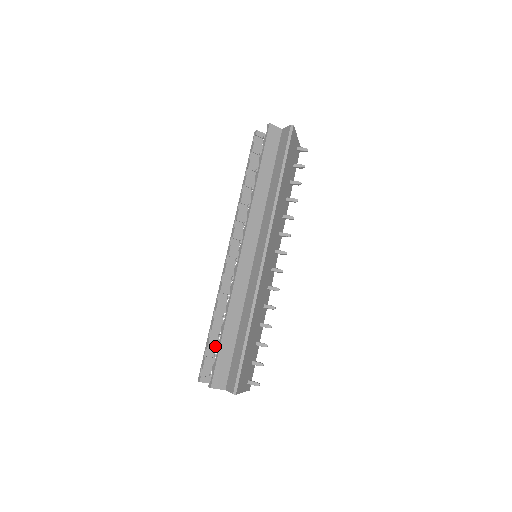
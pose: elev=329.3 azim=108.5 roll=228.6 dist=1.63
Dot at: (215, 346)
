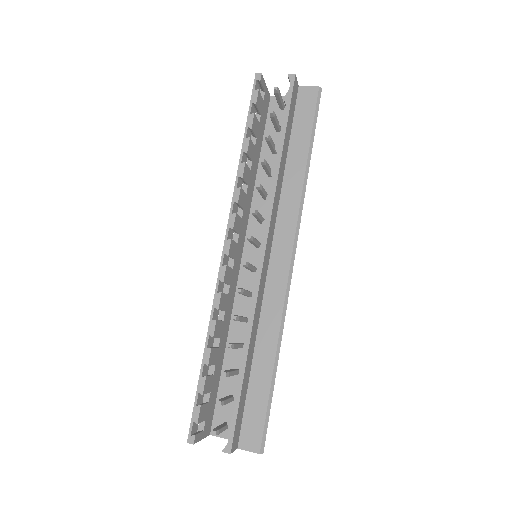
Dot at: (208, 387)
